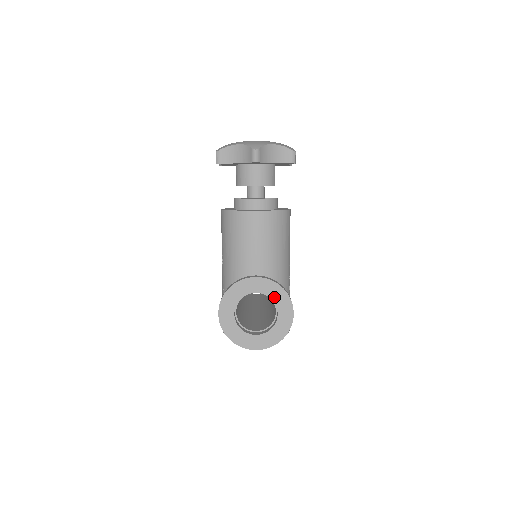
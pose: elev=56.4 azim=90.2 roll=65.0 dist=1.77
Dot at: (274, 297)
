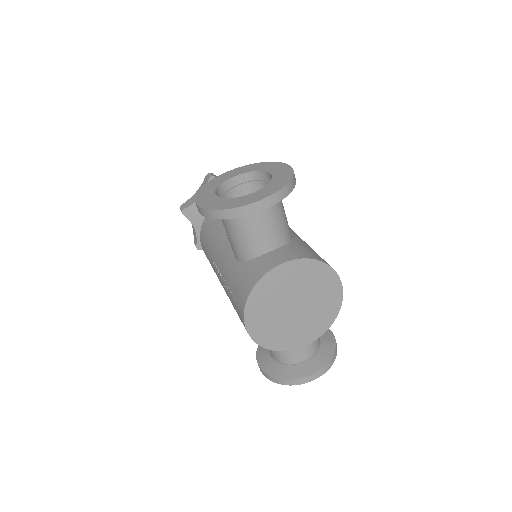
Dot at: (258, 169)
